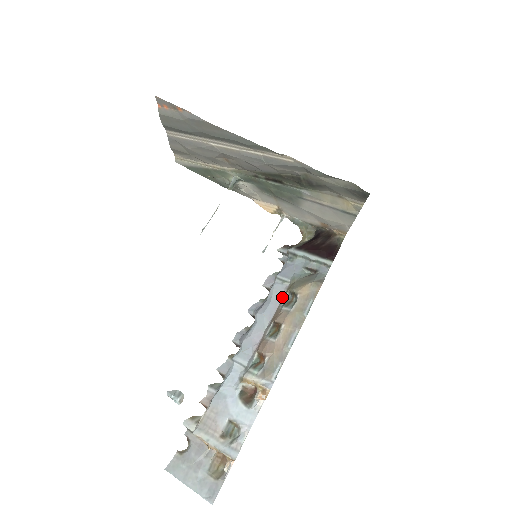
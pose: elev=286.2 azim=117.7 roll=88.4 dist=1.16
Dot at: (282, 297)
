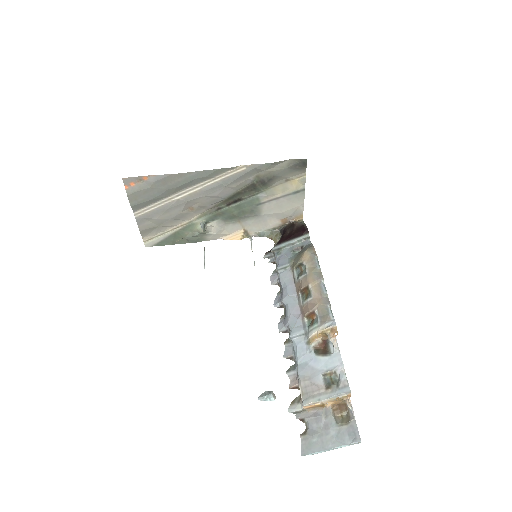
Dot at: (292, 277)
